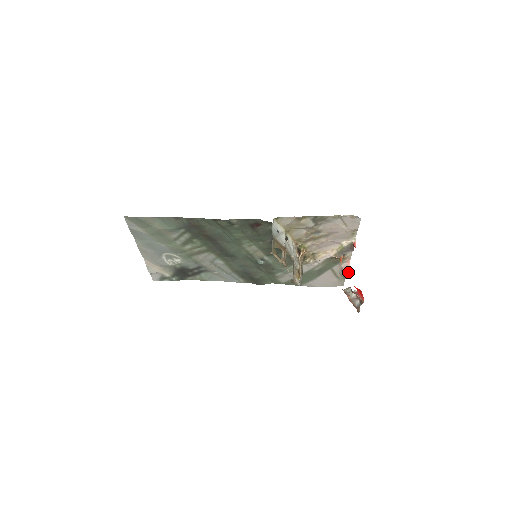
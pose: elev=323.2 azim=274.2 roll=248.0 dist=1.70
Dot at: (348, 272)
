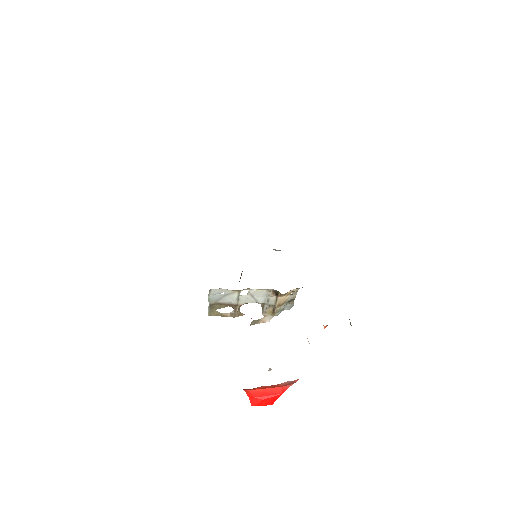
Dot at: occluded
